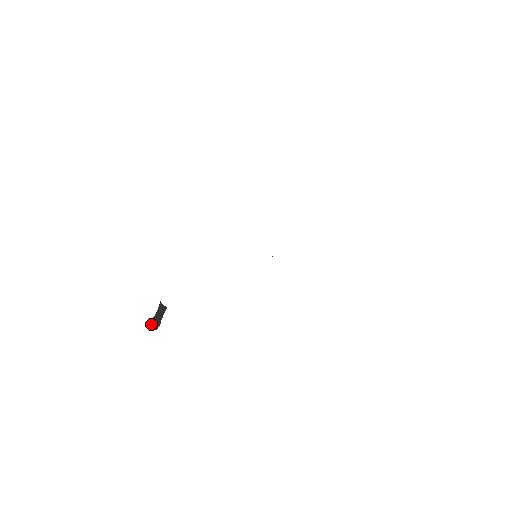
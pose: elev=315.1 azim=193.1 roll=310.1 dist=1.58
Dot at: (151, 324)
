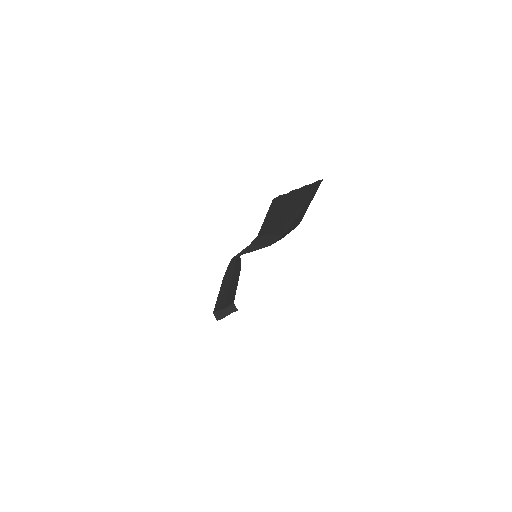
Dot at: (215, 314)
